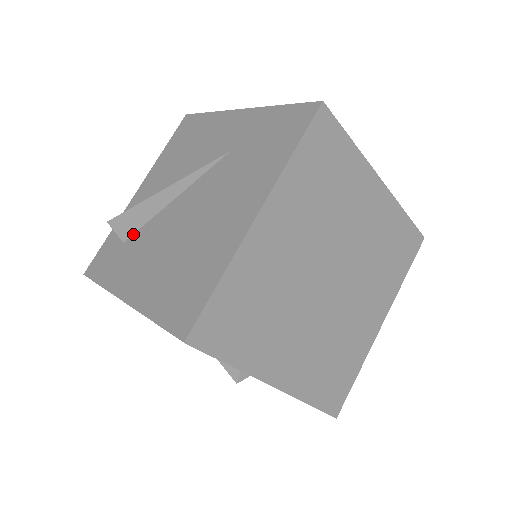
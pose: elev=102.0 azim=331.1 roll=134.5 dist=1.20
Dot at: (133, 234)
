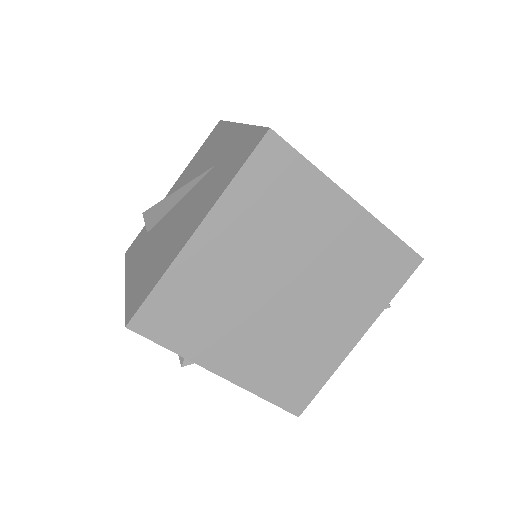
Dot at: (153, 227)
